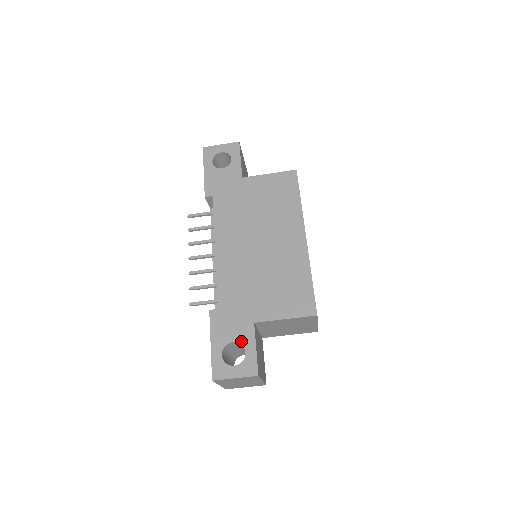
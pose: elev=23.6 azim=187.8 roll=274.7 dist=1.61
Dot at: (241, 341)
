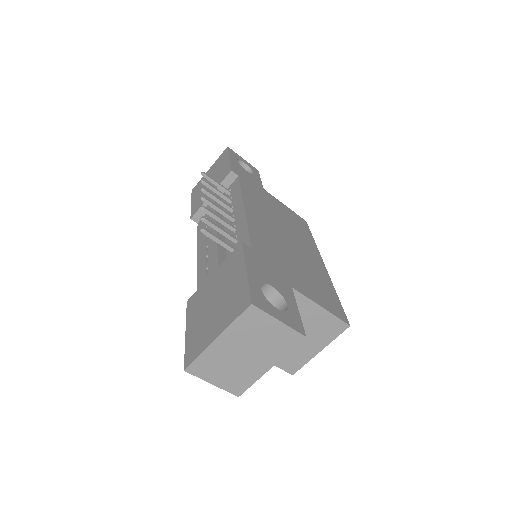
Dot at: (281, 292)
